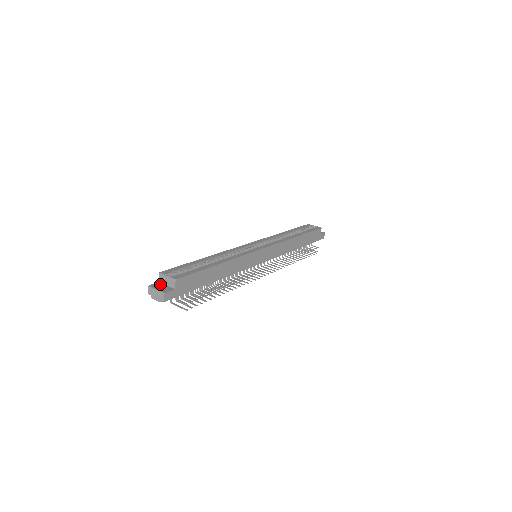
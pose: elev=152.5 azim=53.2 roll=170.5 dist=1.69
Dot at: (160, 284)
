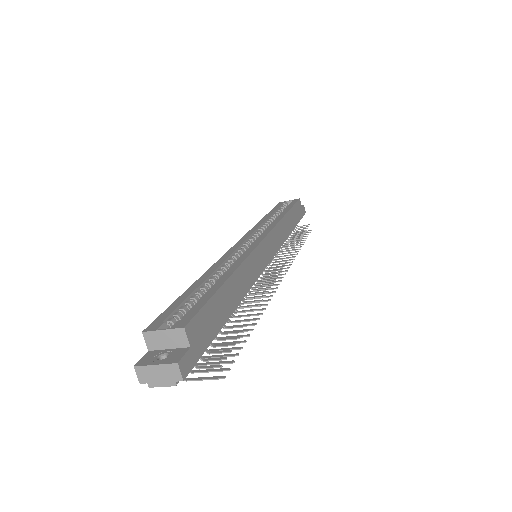
Dot at: (154, 353)
